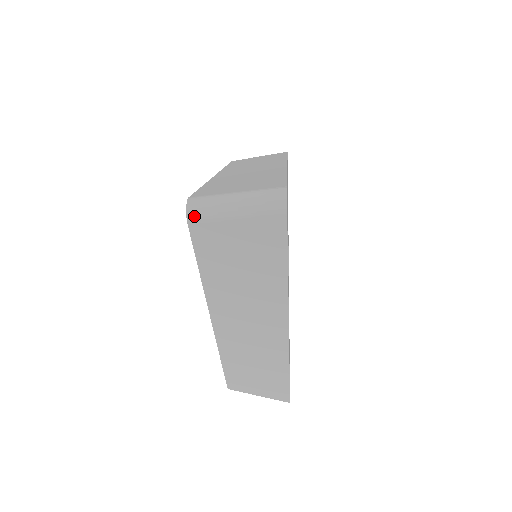
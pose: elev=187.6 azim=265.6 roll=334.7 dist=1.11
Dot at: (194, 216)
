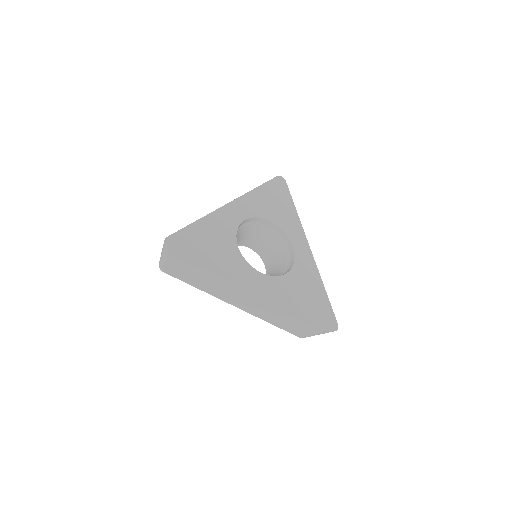
Dot at: (161, 268)
